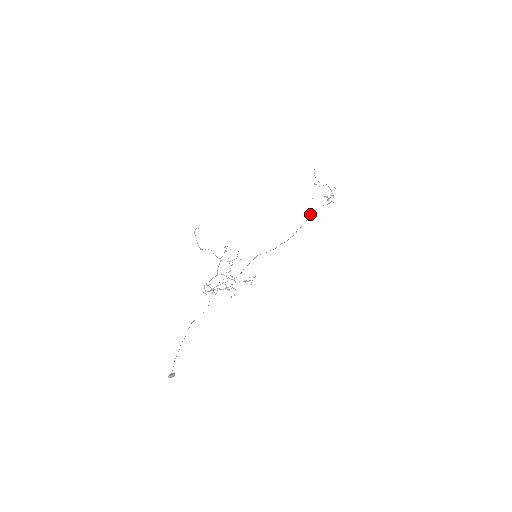
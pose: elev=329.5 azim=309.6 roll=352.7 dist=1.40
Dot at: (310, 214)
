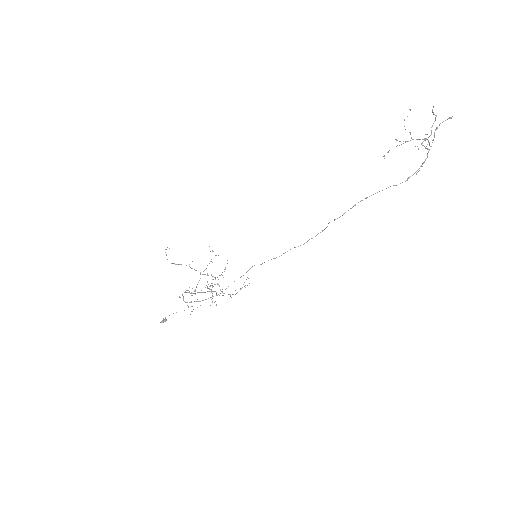
Dot at: occluded
